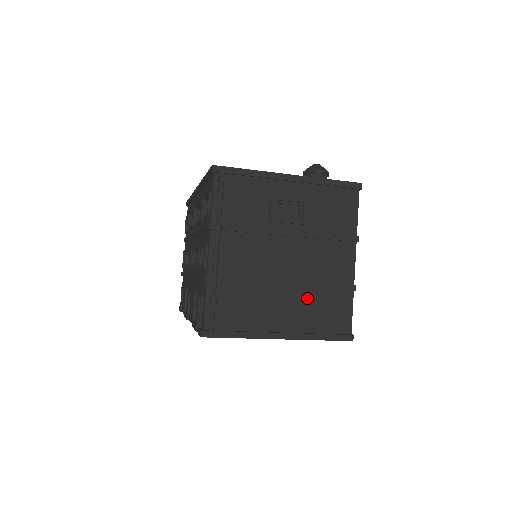
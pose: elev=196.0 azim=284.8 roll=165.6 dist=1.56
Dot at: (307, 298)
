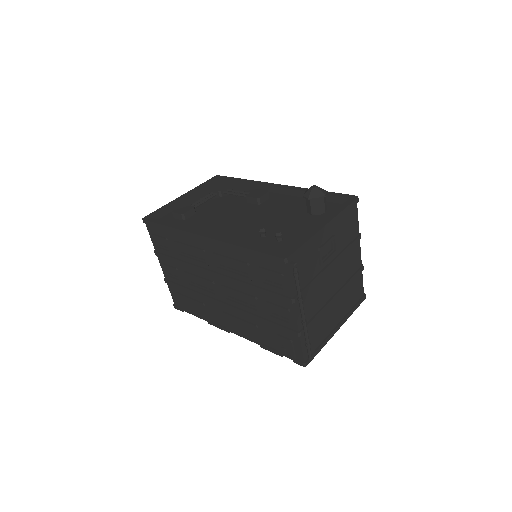
Dot at: (344, 295)
